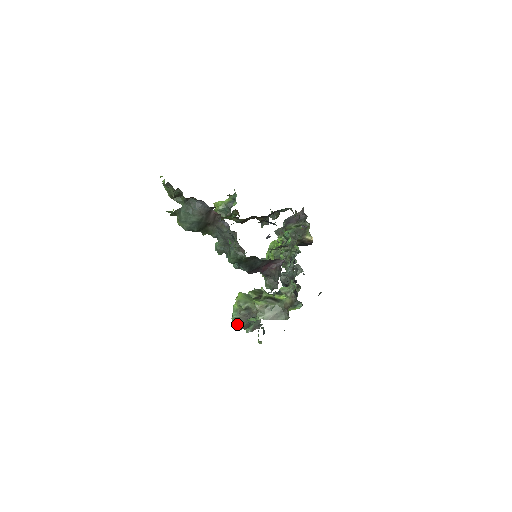
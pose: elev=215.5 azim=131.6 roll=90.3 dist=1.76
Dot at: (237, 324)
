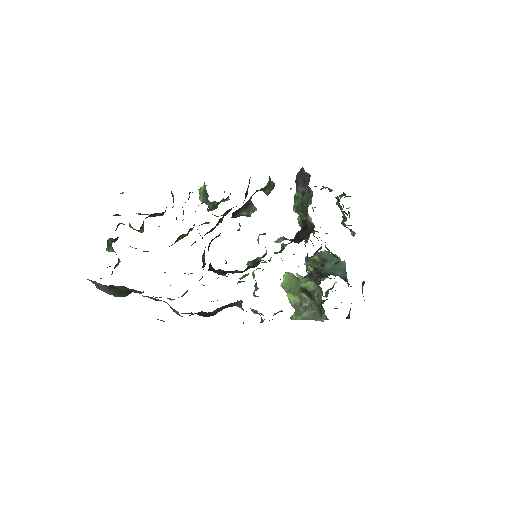
Dot at: occluded
